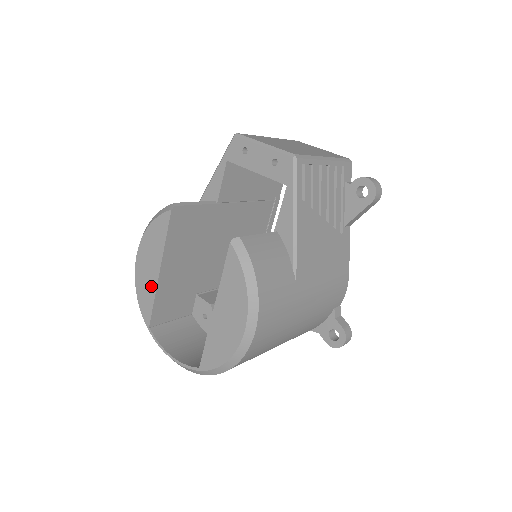
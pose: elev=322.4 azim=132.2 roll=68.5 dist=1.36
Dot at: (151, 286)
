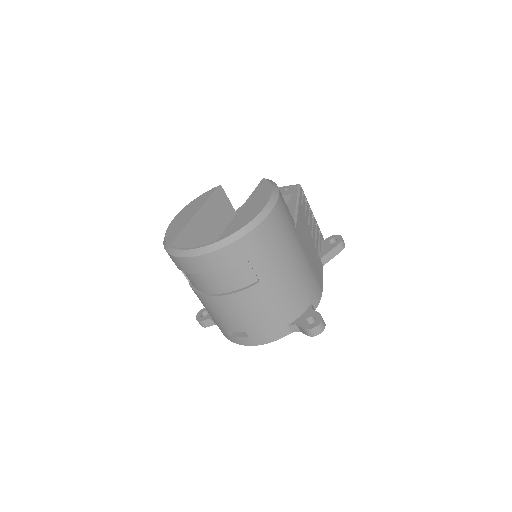
Dot at: (184, 222)
